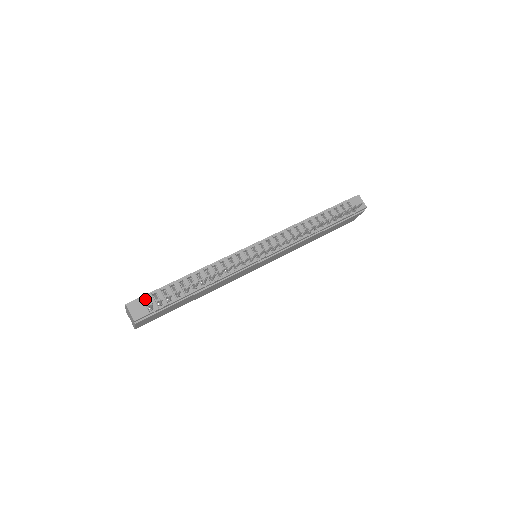
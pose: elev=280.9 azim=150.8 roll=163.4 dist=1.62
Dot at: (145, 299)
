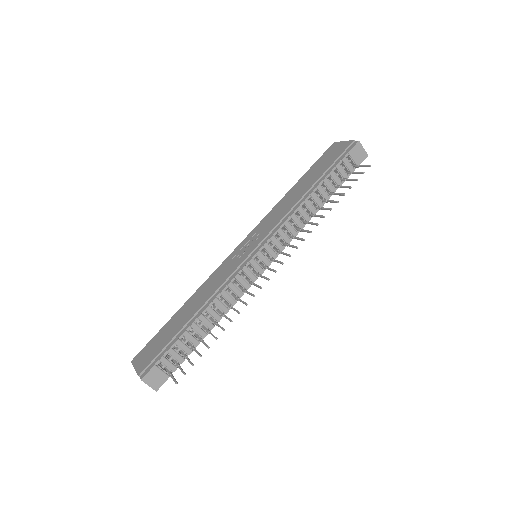
Dot at: (154, 356)
